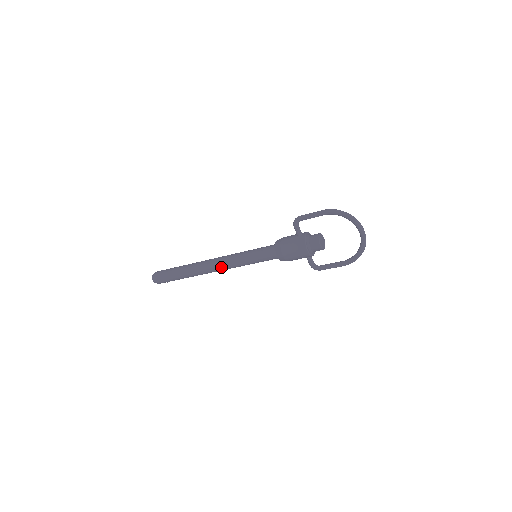
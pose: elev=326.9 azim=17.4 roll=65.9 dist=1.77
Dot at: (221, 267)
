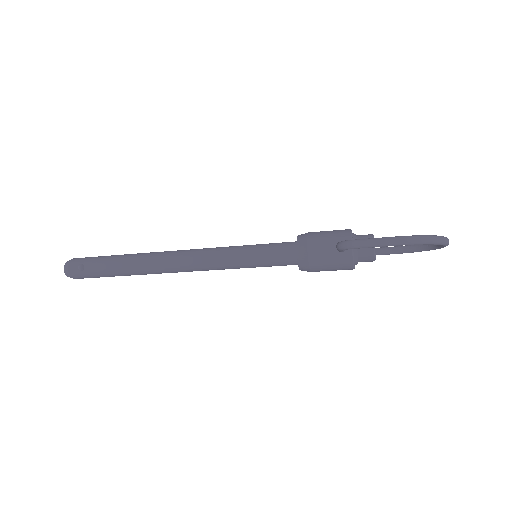
Dot at: occluded
